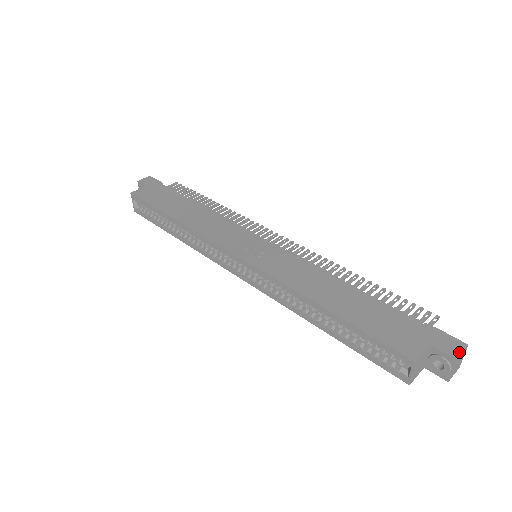
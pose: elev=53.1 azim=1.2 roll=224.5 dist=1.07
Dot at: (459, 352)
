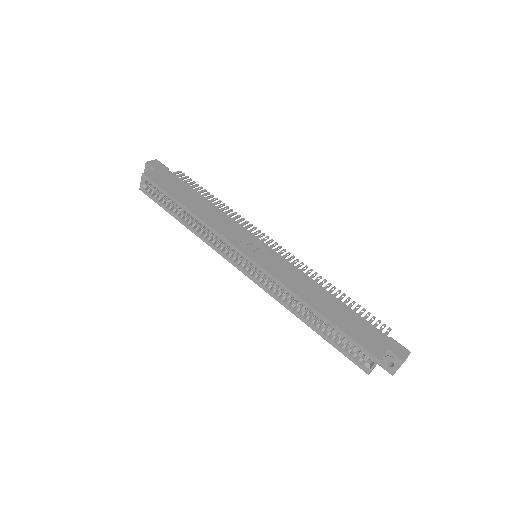
Dot at: (406, 357)
